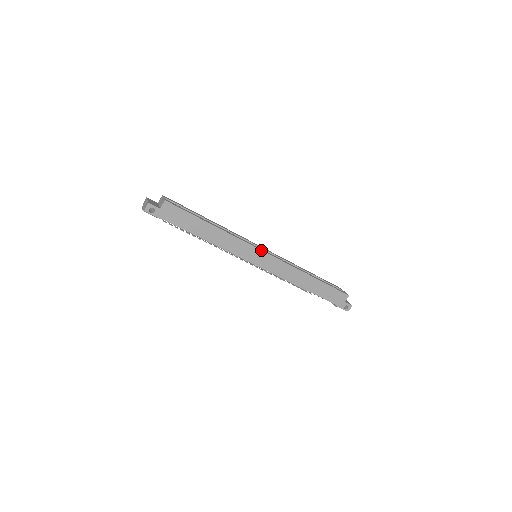
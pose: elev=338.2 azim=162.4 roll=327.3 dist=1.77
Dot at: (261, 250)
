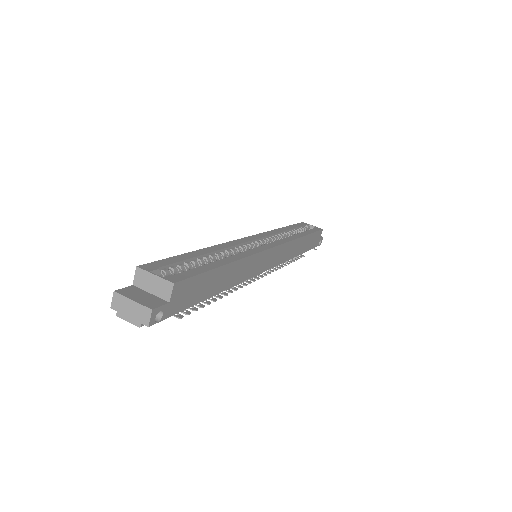
Dot at: (271, 248)
